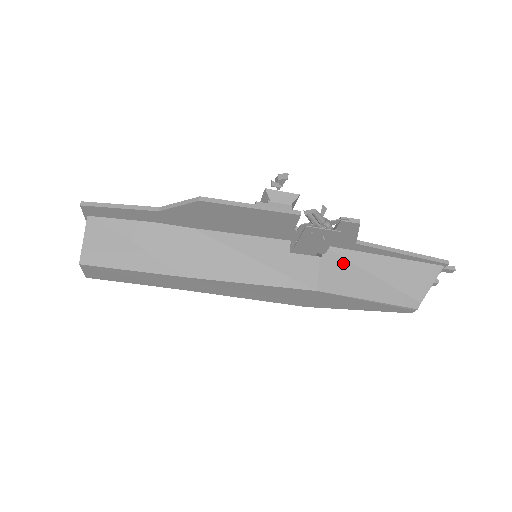
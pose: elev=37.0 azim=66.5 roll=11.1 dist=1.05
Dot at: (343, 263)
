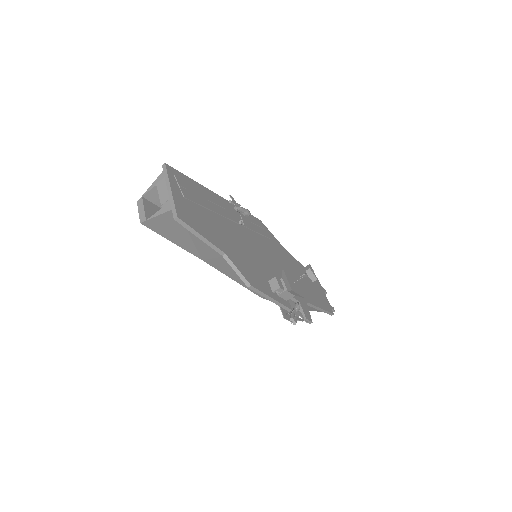
Dot at: occluded
